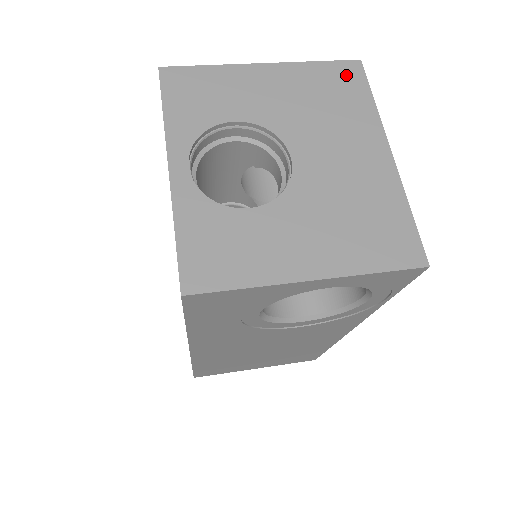
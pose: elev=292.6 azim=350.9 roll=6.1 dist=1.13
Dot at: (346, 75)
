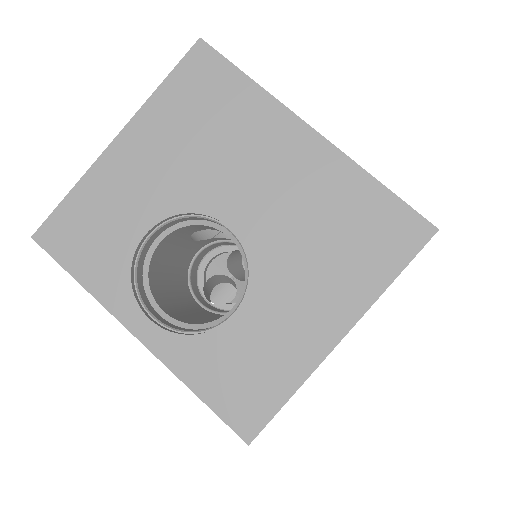
Dot at: (201, 74)
